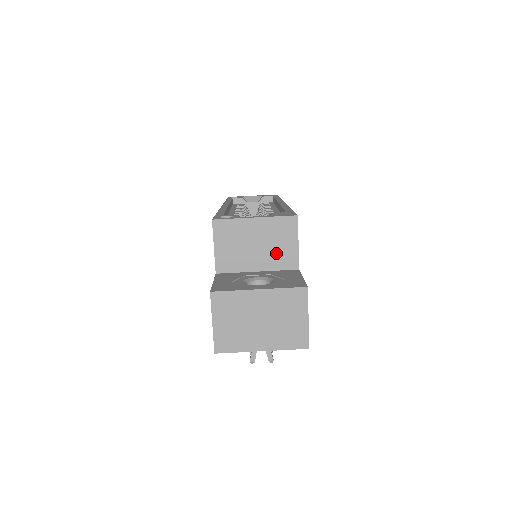
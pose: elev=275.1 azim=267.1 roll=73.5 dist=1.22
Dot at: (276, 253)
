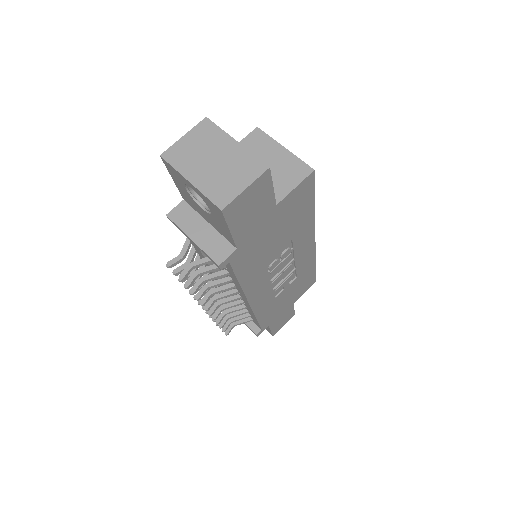
Dot at: (273, 180)
